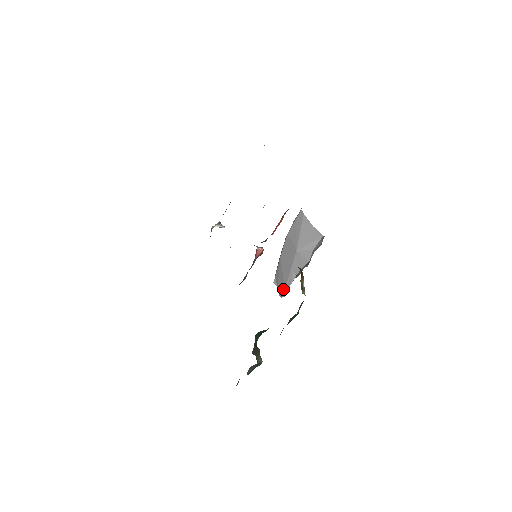
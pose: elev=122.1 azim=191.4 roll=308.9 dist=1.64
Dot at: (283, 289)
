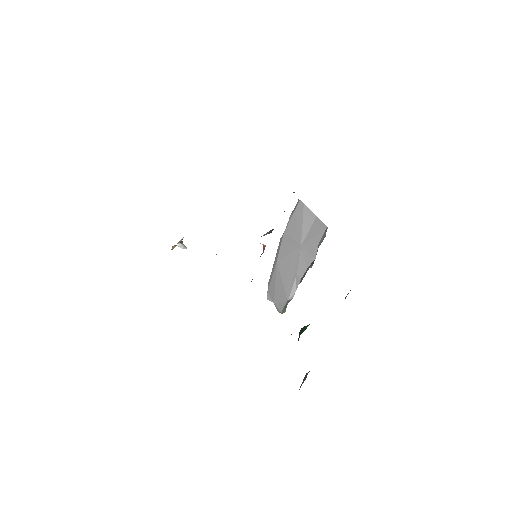
Dot at: (284, 301)
